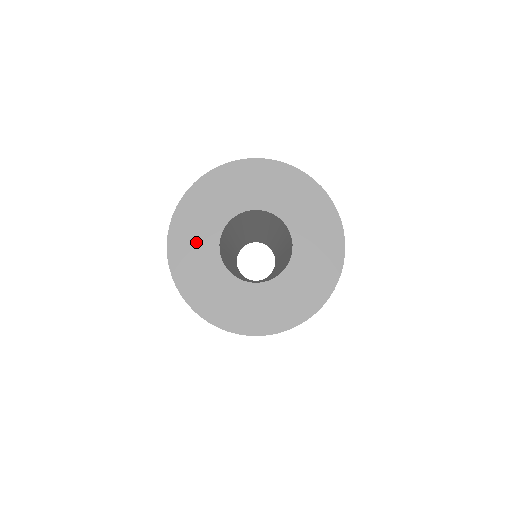
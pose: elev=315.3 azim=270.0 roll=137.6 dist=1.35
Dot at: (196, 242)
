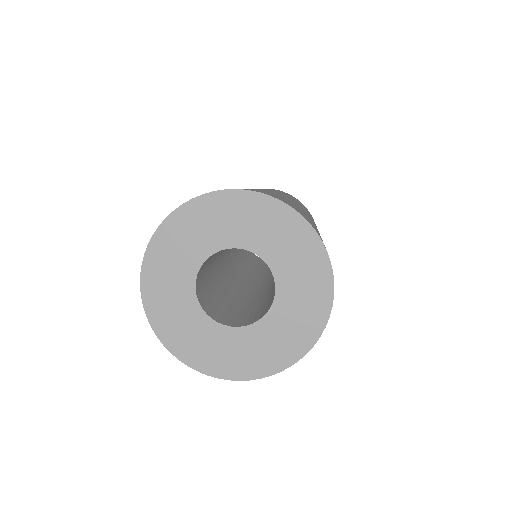
Dot at: (171, 275)
